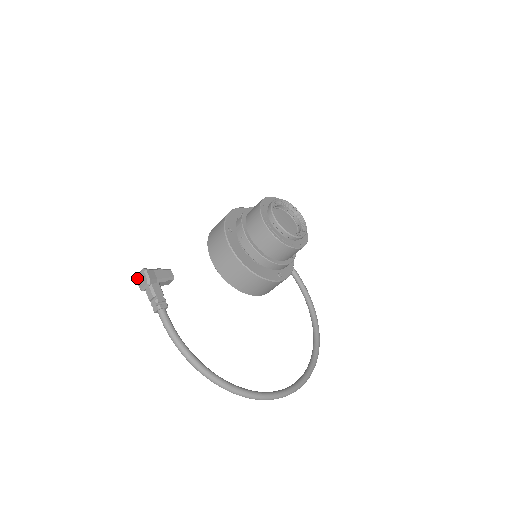
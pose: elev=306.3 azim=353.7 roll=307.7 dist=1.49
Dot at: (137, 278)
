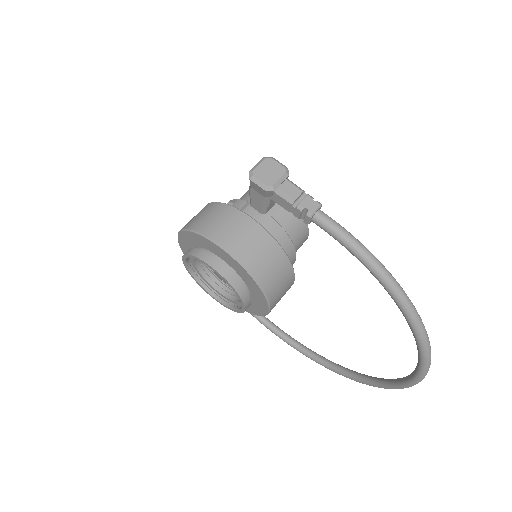
Dot at: (256, 172)
